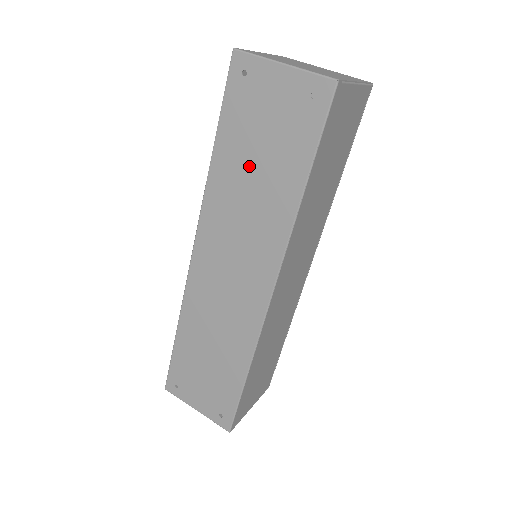
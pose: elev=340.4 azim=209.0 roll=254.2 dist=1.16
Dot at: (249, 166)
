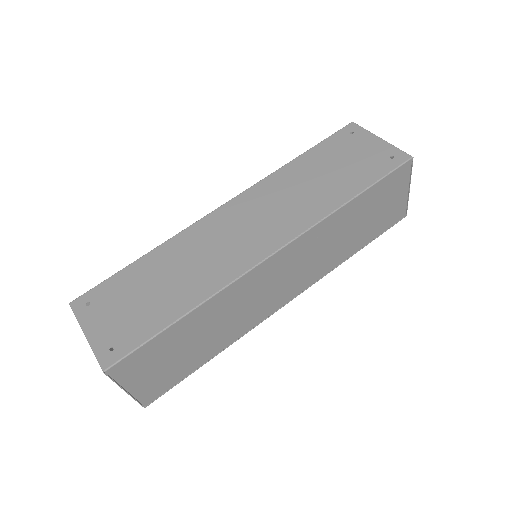
Dot at: (319, 173)
